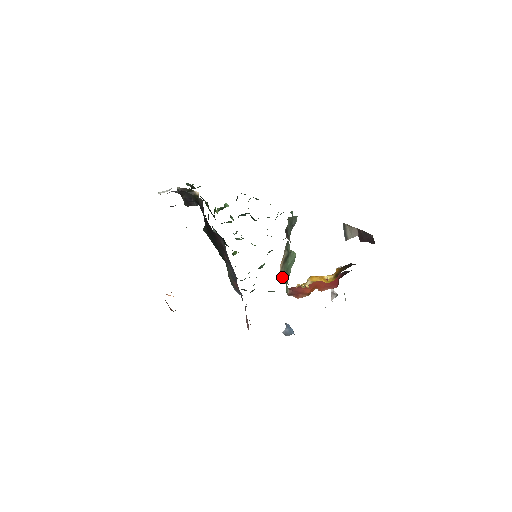
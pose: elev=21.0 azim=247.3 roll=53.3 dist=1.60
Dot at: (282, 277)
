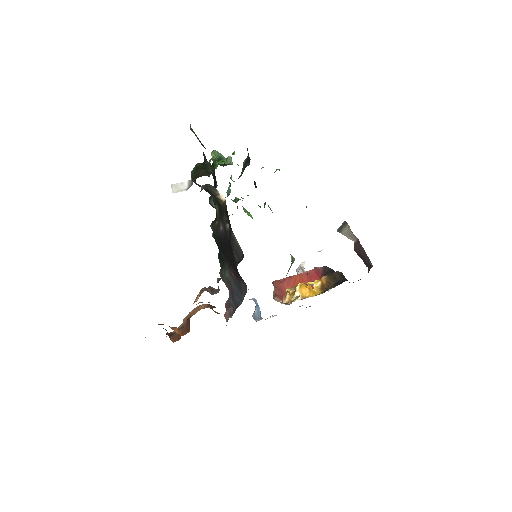
Dot at: (282, 301)
